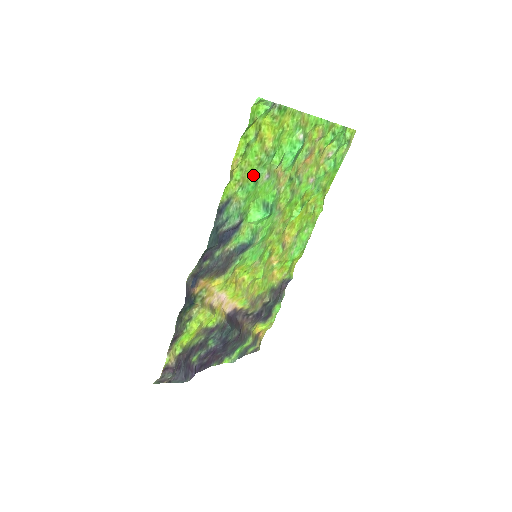
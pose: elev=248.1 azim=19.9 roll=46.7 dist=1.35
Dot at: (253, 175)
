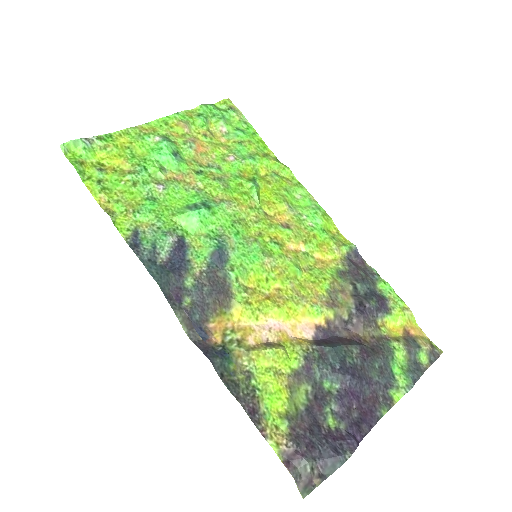
Dot at: (141, 197)
